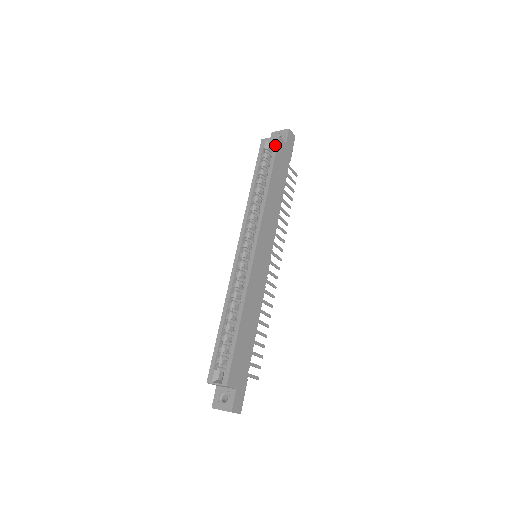
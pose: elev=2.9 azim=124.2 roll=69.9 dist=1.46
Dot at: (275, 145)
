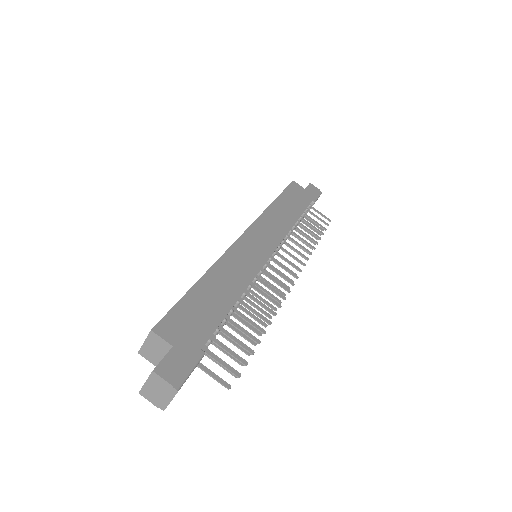
Dot at: occluded
